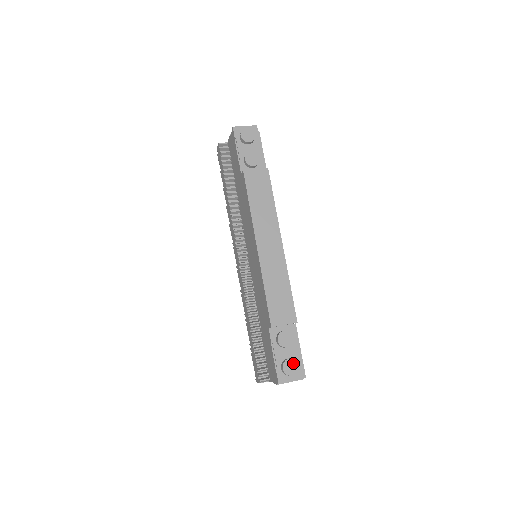
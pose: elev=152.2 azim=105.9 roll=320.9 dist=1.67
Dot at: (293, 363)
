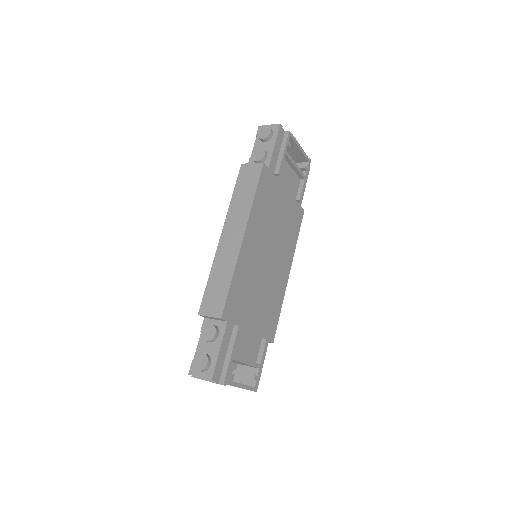
Dot at: (204, 359)
